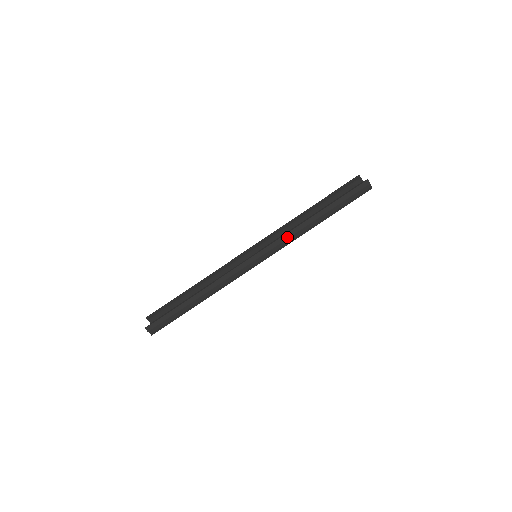
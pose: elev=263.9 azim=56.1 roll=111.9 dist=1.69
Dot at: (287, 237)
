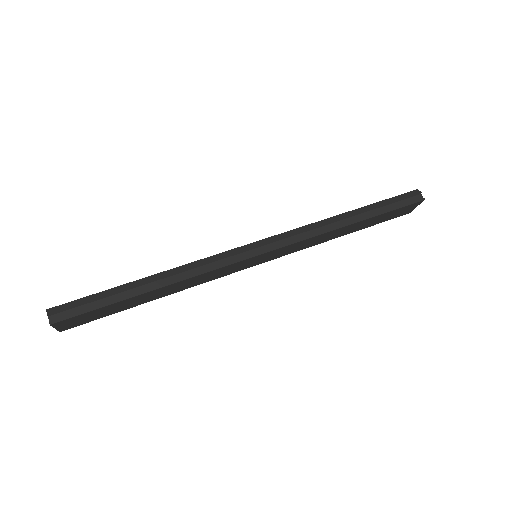
Dot at: (305, 229)
